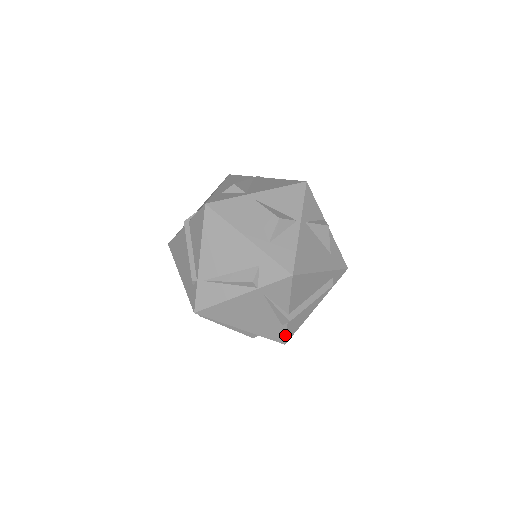
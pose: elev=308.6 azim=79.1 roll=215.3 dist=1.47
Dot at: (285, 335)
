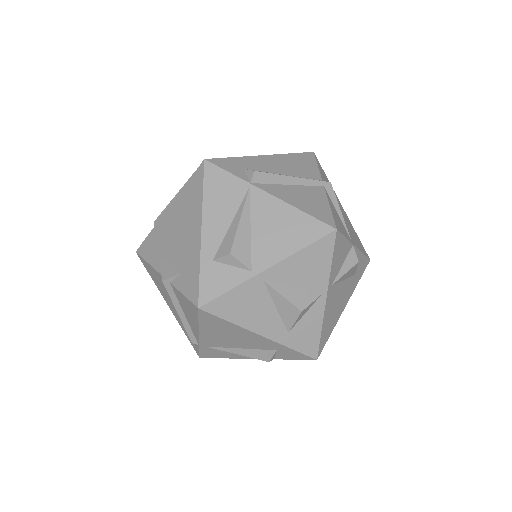
Dot at: occluded
